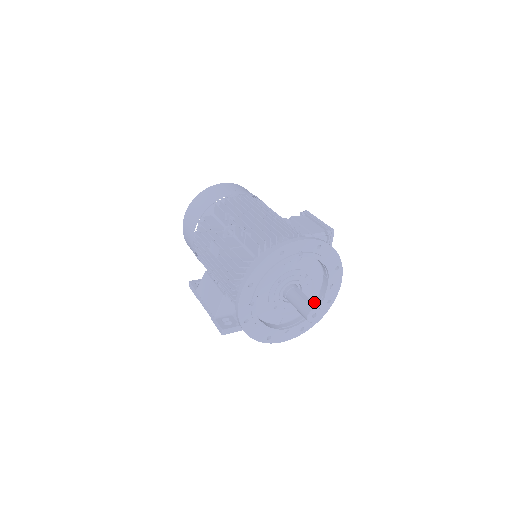
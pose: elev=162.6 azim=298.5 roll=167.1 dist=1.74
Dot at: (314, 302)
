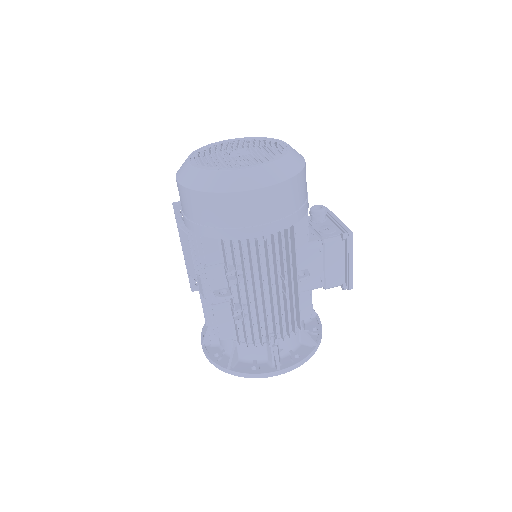
Dot at: occluded
